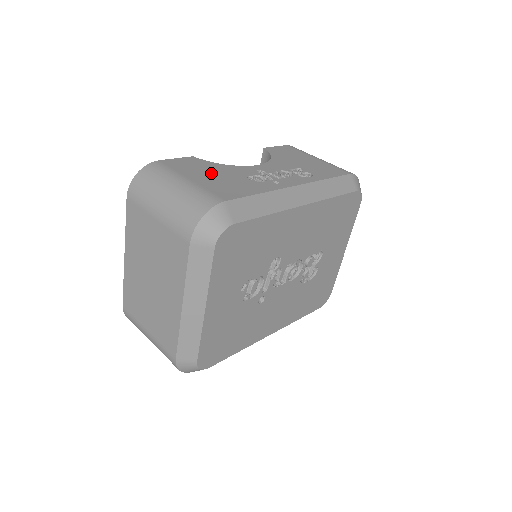
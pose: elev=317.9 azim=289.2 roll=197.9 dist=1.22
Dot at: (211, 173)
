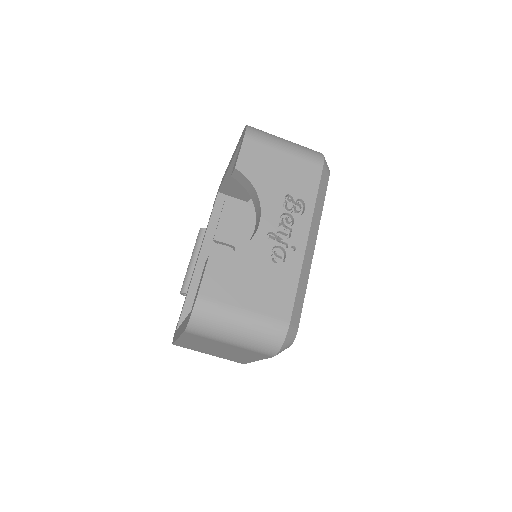
Dot at: (247, 280)
